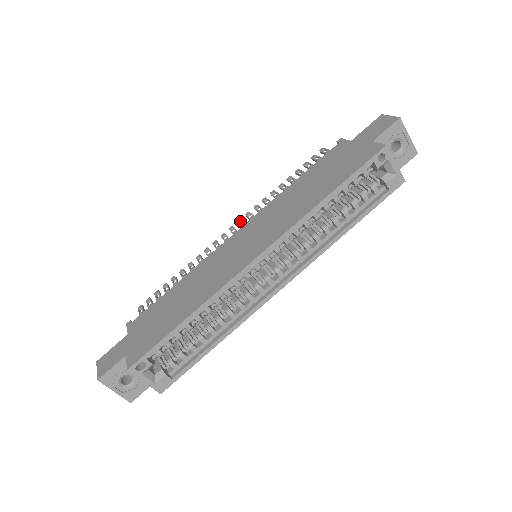
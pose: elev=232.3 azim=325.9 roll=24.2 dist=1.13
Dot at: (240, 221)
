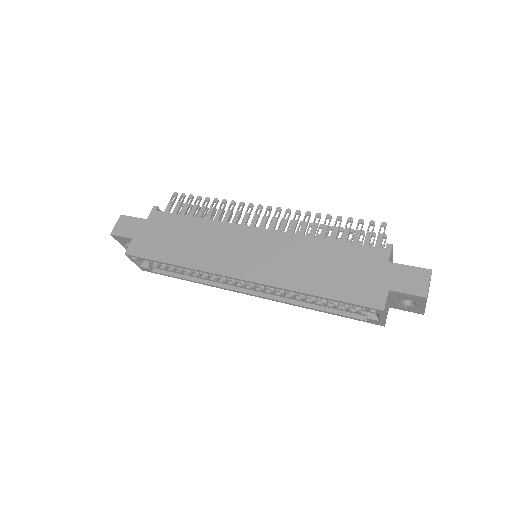
Dot at: (279, 210)
